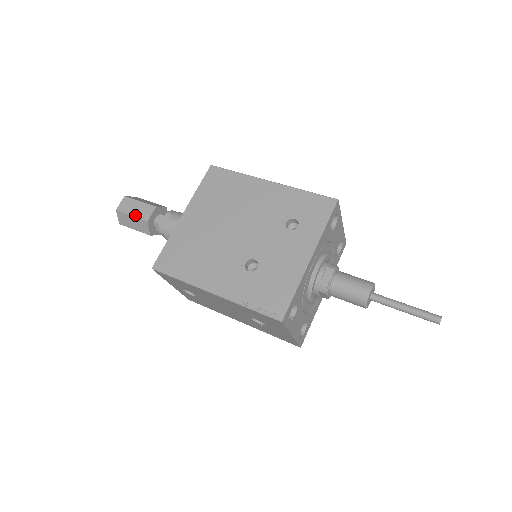
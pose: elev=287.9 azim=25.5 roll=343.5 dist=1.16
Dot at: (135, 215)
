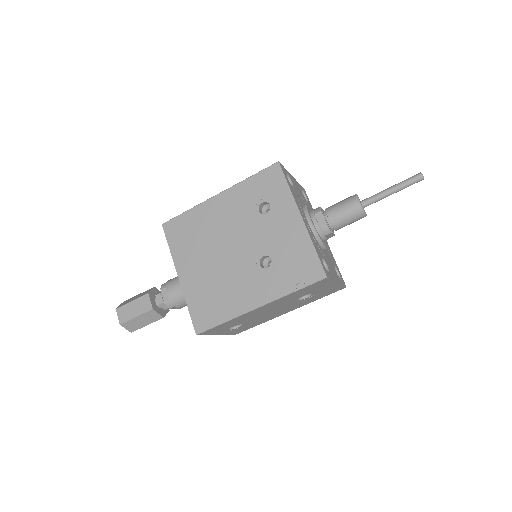
Dot at: (139, 314)
